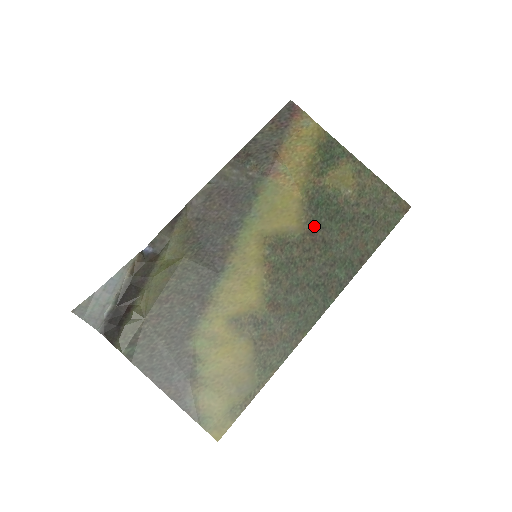
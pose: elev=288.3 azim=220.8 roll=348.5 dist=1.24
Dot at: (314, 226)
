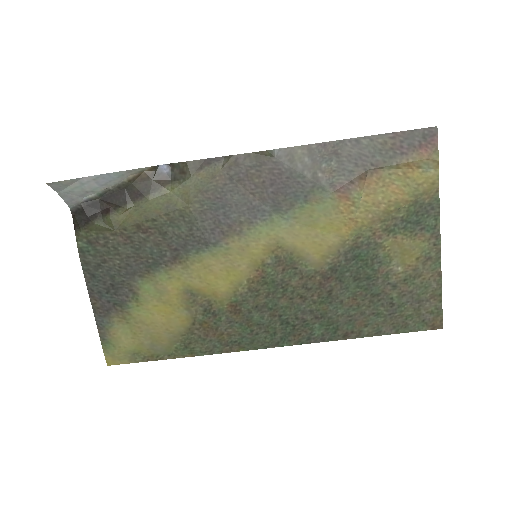
Dot at: (334, 273)
